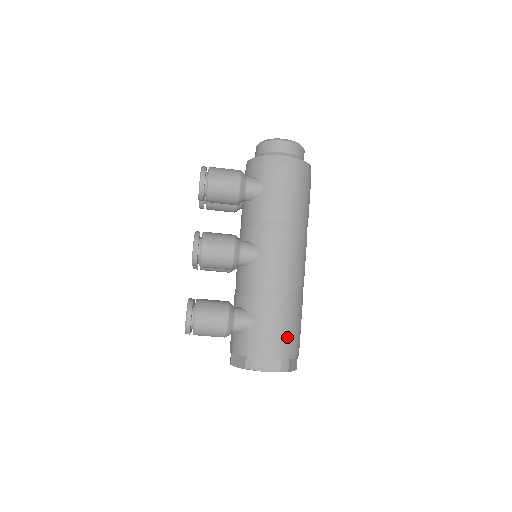
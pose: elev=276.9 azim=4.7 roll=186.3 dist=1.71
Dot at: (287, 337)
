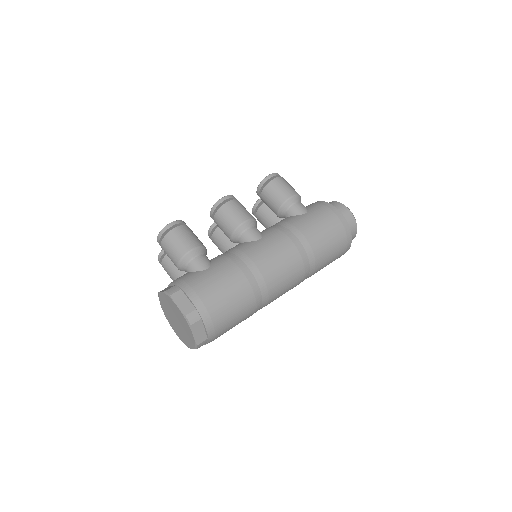
Dot at: (218, 301)
